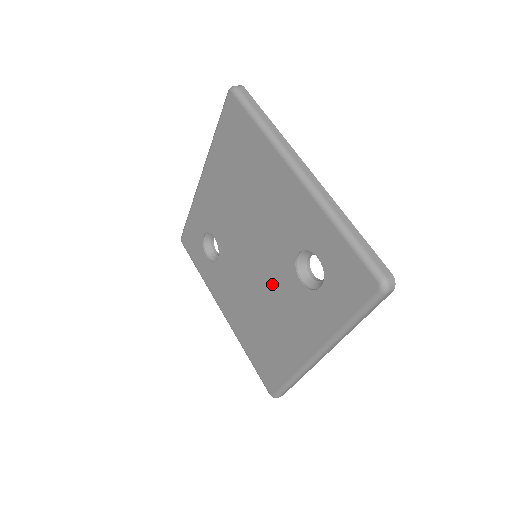
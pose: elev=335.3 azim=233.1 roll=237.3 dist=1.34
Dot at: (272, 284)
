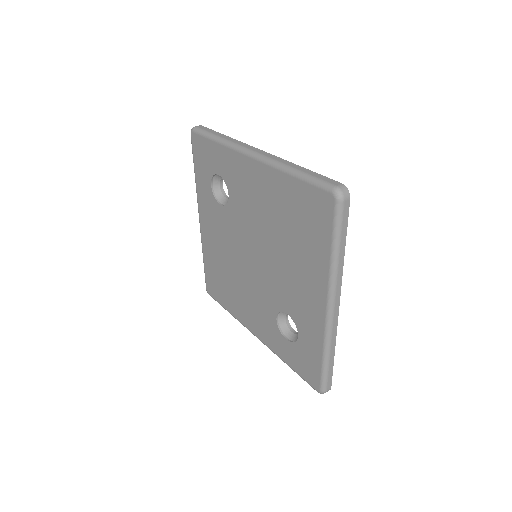
Dot at: (255, 286)
